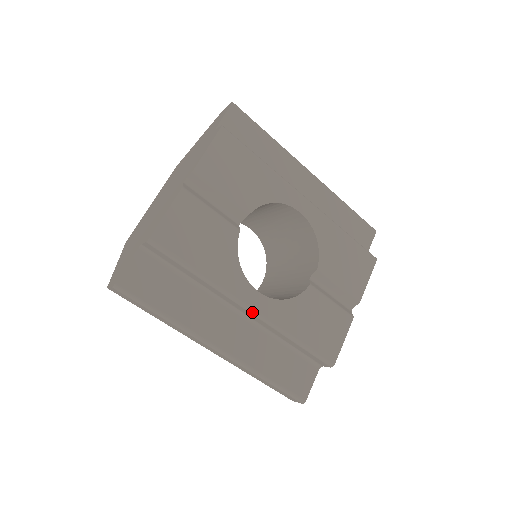
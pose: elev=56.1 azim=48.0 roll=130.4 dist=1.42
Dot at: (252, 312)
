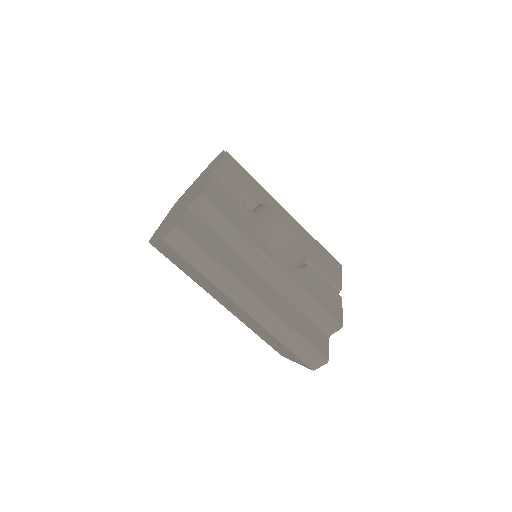
Dot at: (277, 268)
